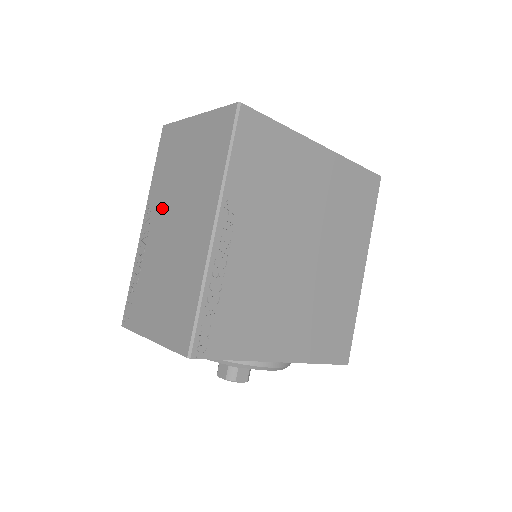
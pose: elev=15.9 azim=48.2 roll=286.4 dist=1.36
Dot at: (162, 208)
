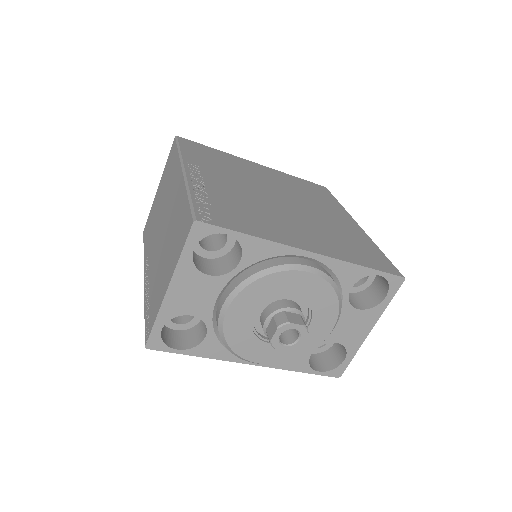
Dot at: (153, 243)
